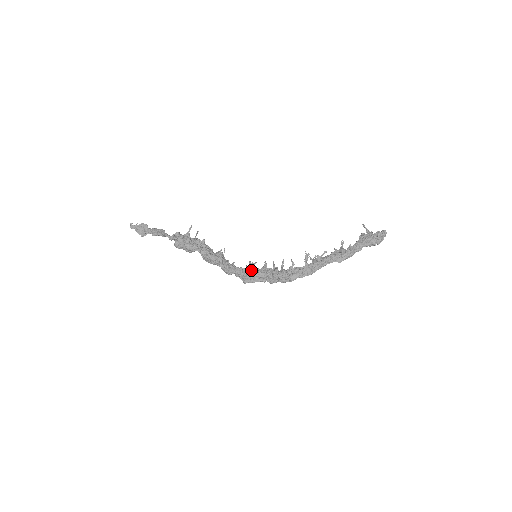
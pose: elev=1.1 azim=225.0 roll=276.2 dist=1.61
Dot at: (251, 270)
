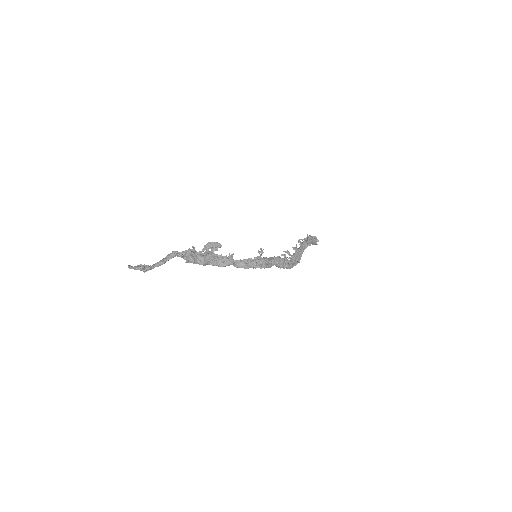
Dot at: occluded
